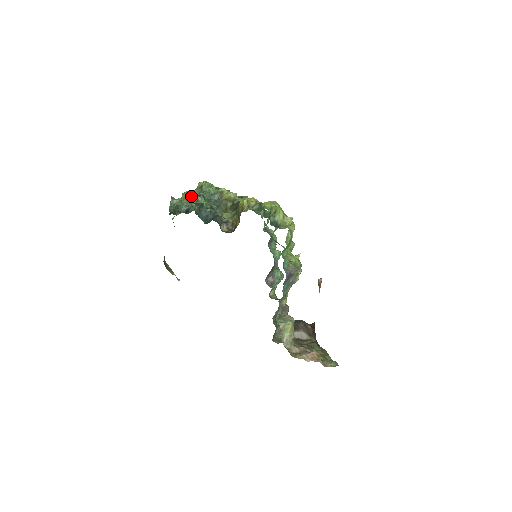
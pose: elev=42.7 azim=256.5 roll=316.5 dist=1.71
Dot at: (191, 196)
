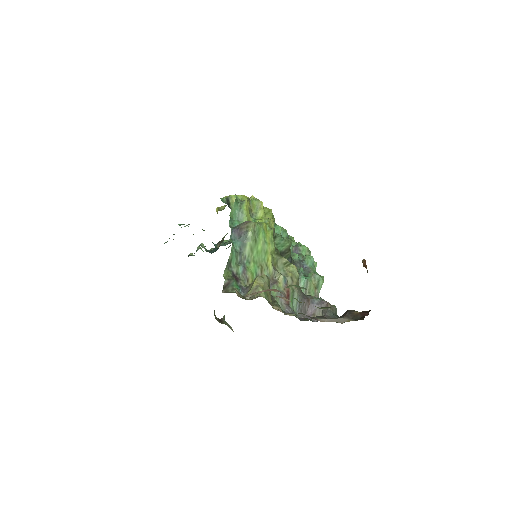
Dot at: occluded
